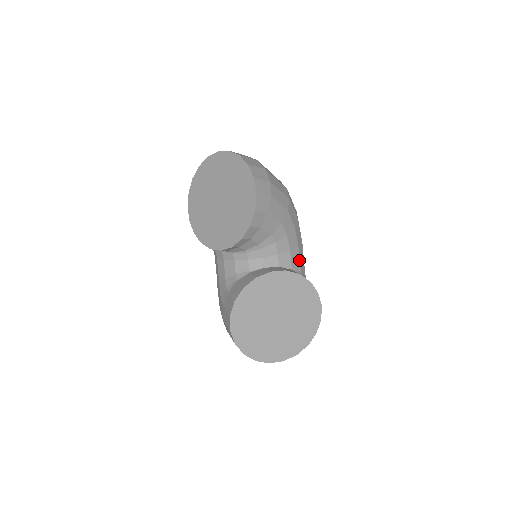
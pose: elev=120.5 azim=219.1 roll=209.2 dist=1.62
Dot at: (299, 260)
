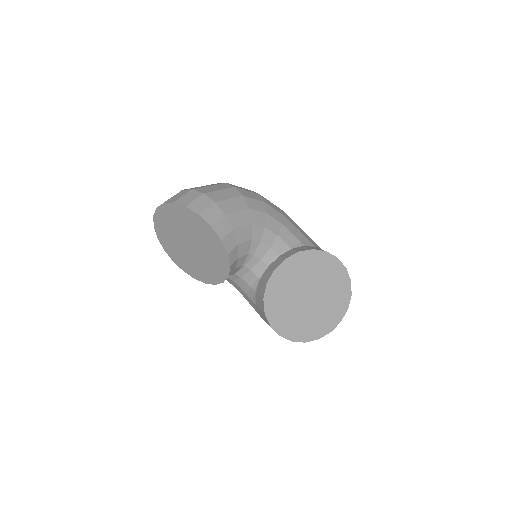
Dot at: (292, 234)
